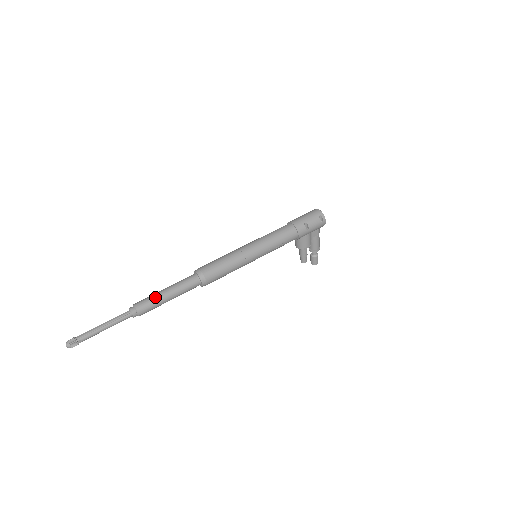
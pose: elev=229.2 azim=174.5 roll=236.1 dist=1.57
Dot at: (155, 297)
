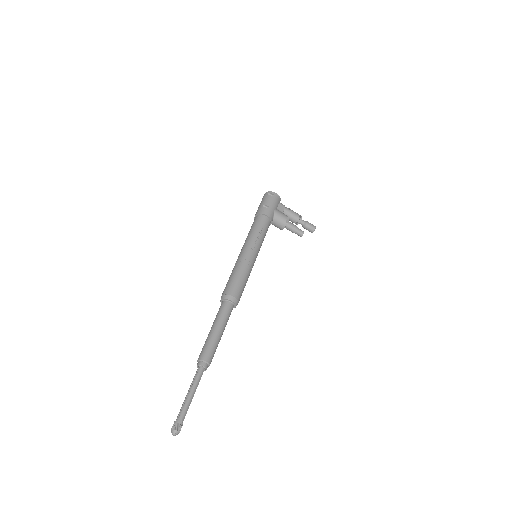
Dot at: (207, 340)
